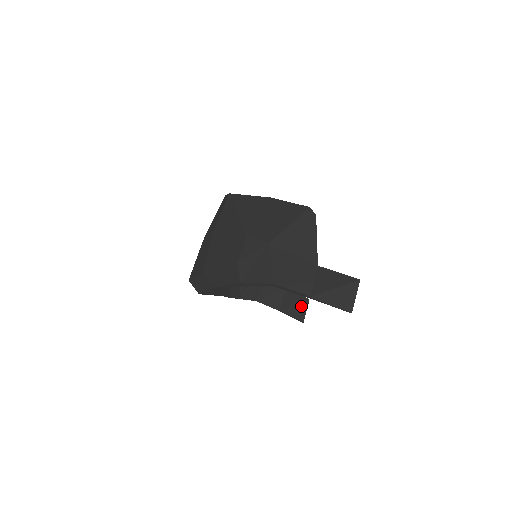
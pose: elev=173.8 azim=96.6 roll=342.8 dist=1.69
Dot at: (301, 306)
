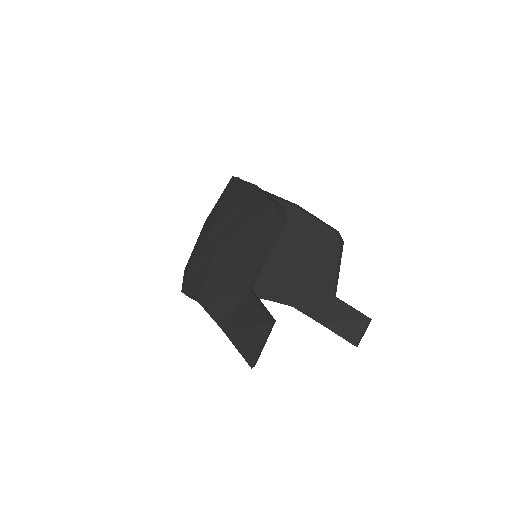
Dot at: (355, 324)
